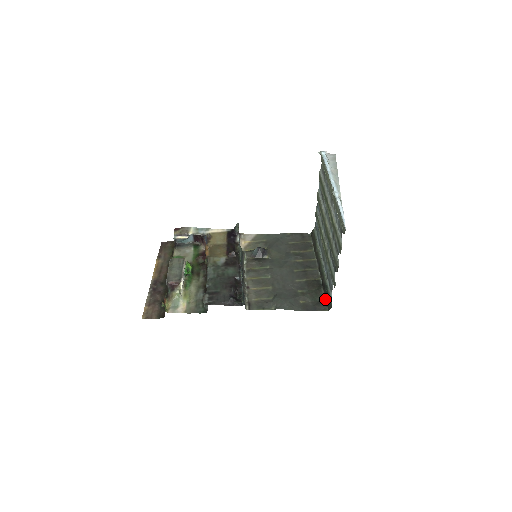
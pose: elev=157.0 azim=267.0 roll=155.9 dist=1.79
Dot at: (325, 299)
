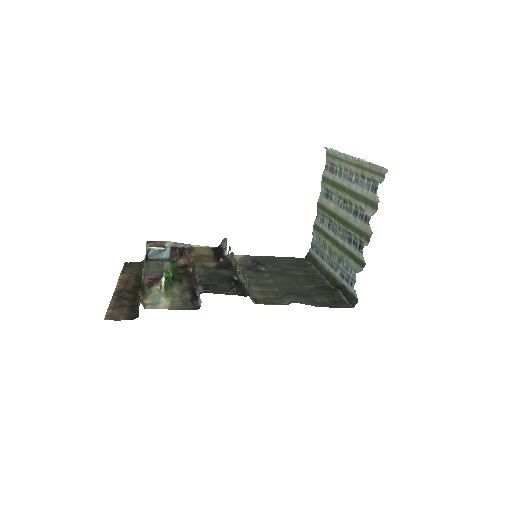
Dot at: (345, 299)
